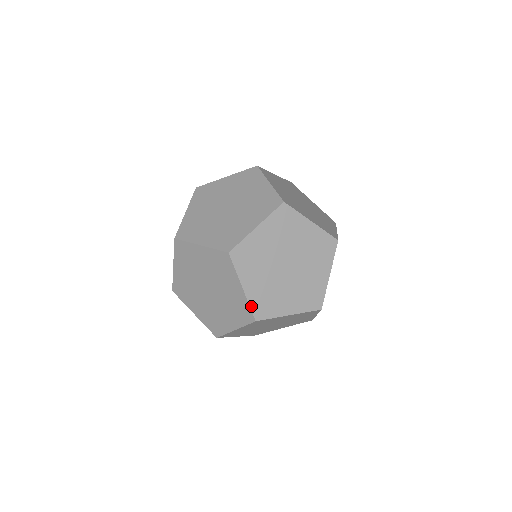
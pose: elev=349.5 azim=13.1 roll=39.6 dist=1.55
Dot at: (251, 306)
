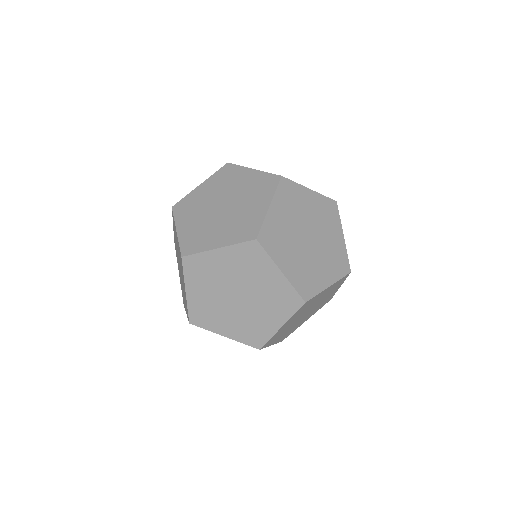
Dot at: (180, 244)
